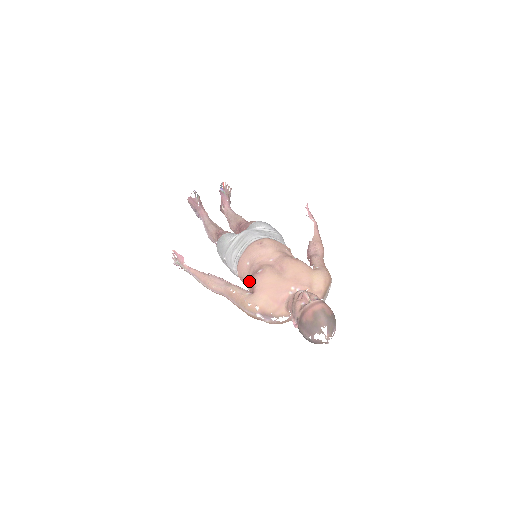
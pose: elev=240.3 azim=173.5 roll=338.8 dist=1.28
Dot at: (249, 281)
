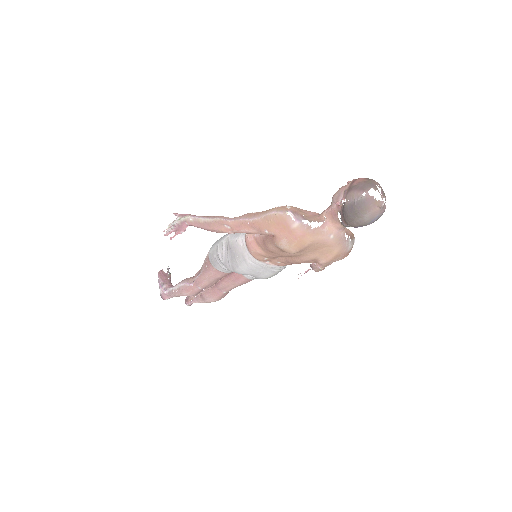
Dot at: occluded
